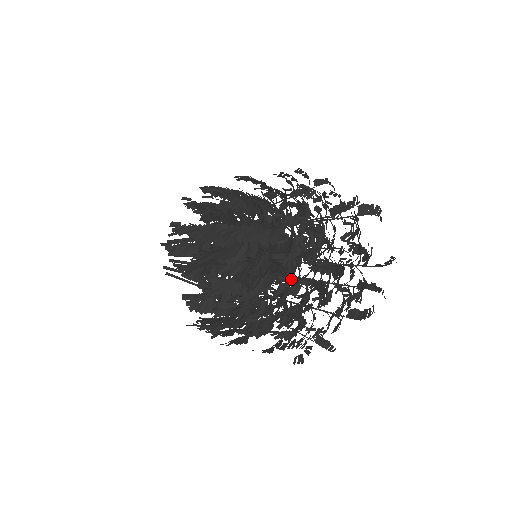
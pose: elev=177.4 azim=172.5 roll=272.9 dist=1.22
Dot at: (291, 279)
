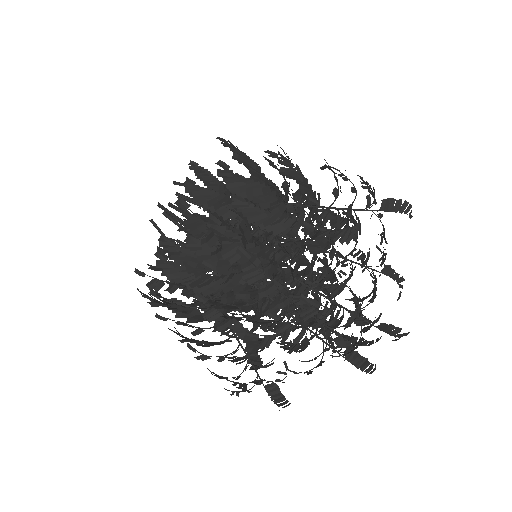
Dot at: occluded
